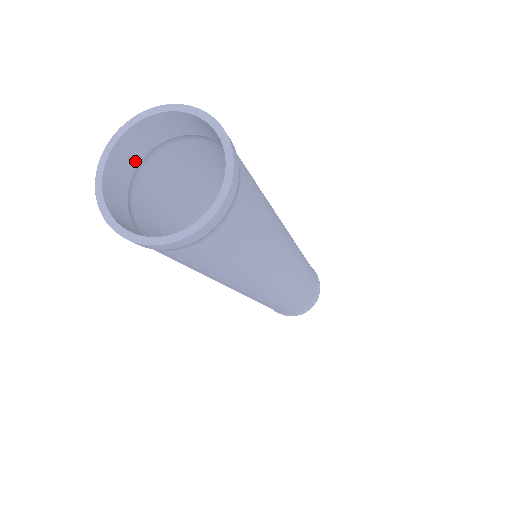
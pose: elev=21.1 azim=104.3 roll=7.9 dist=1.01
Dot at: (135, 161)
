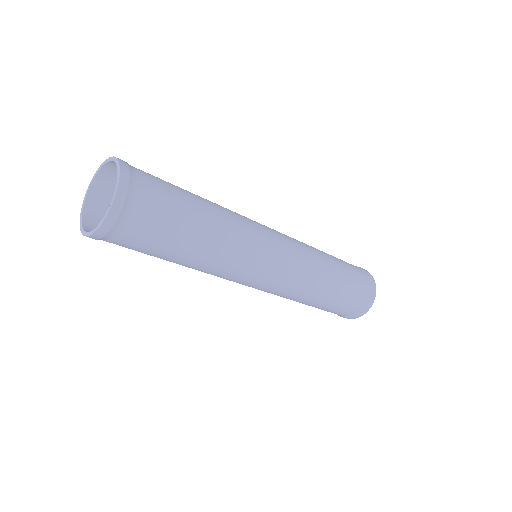
Dot at: occluded
